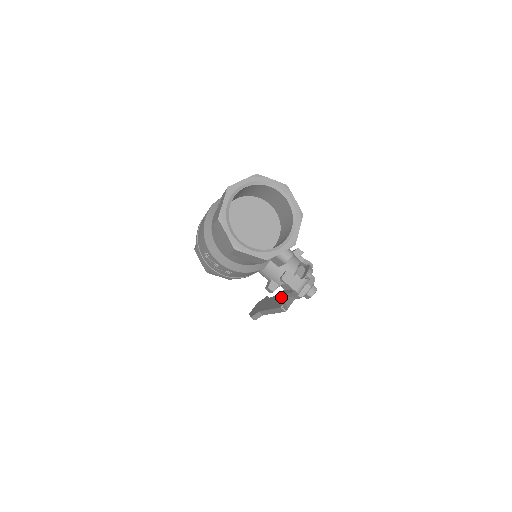
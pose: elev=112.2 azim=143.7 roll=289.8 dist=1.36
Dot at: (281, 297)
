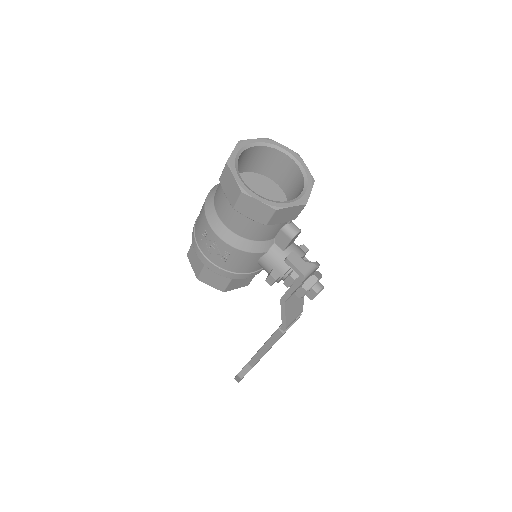
Dot at: (281, 303)
